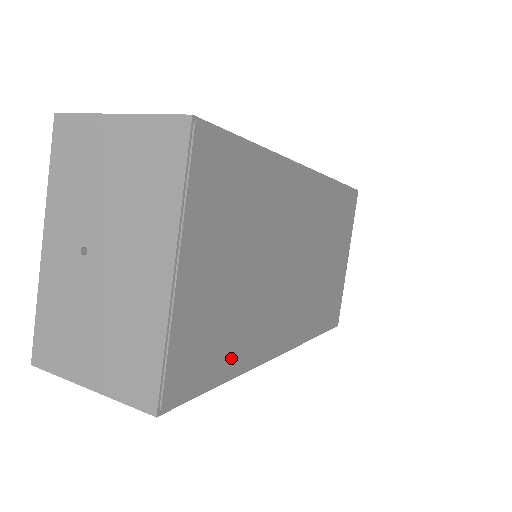
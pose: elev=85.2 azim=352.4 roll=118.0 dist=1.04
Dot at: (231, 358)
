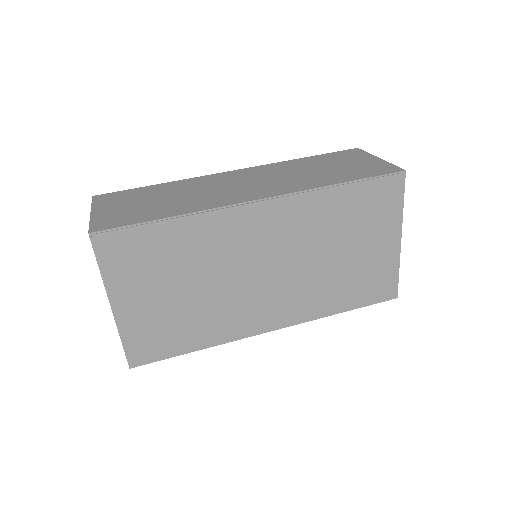
Dot at: (194, 339)
